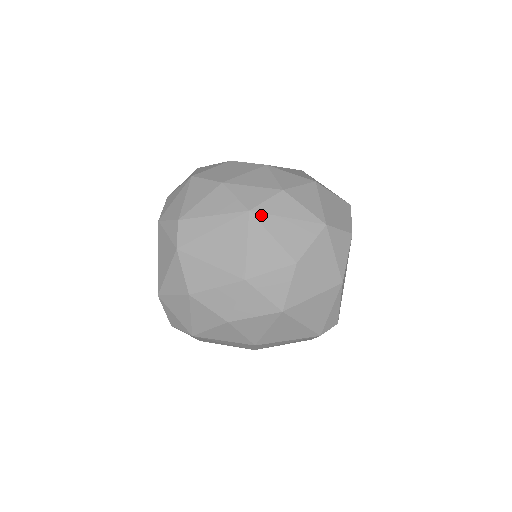
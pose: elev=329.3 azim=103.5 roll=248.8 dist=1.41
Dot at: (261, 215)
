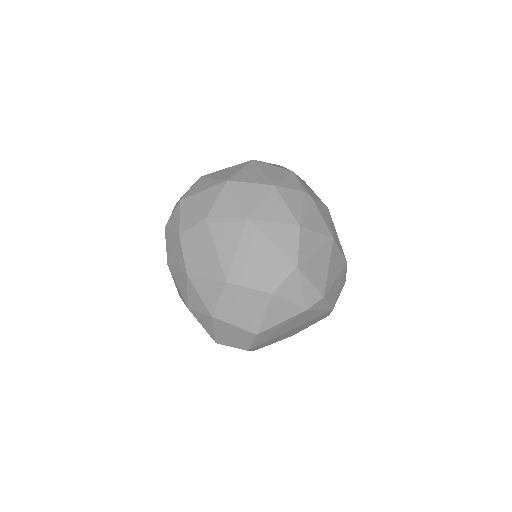
Dot at: occluded
